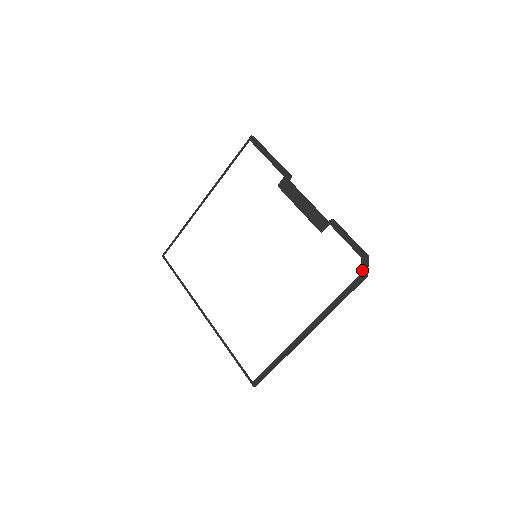
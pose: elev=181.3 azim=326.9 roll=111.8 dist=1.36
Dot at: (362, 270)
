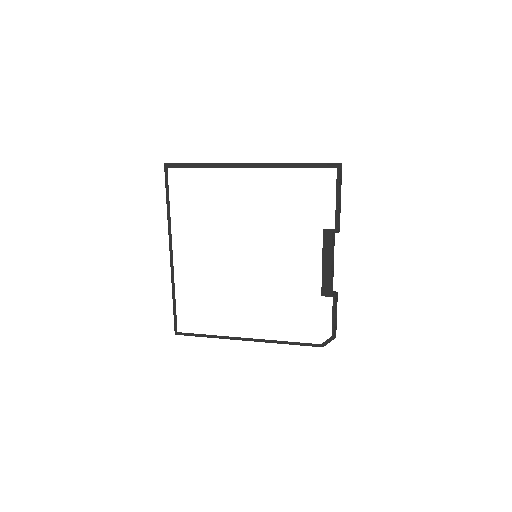
Dot at: (324, 343)
